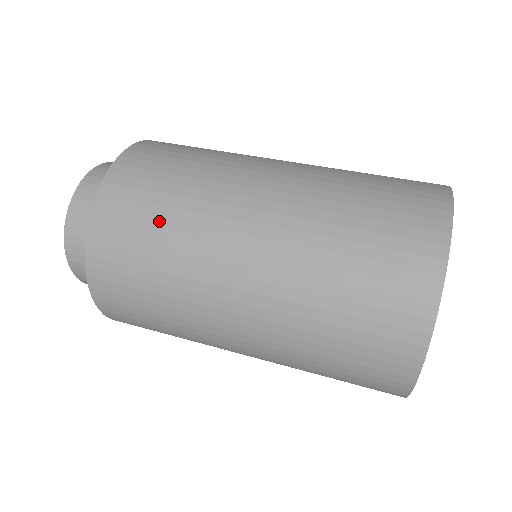
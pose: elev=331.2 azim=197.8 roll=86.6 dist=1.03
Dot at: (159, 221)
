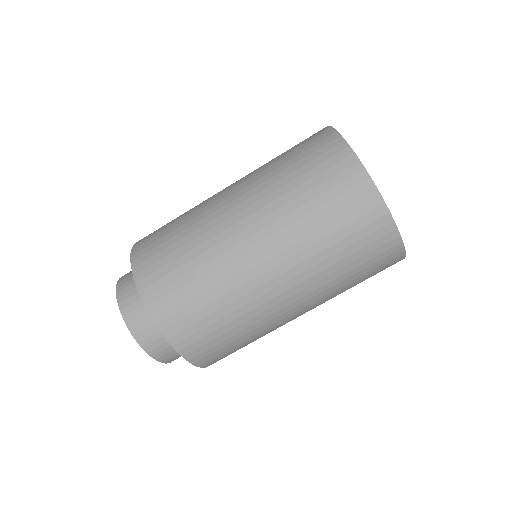
Dot at: (225, 328)
